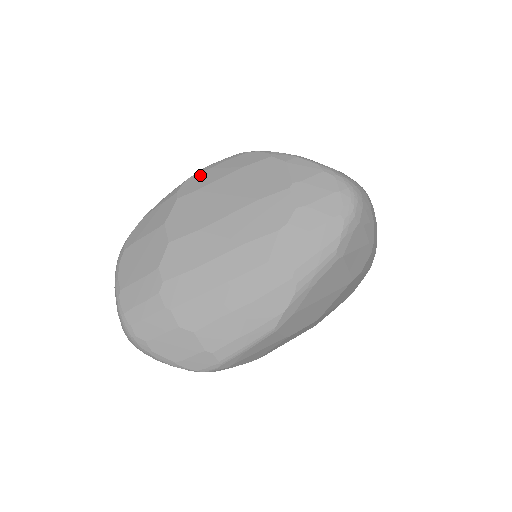
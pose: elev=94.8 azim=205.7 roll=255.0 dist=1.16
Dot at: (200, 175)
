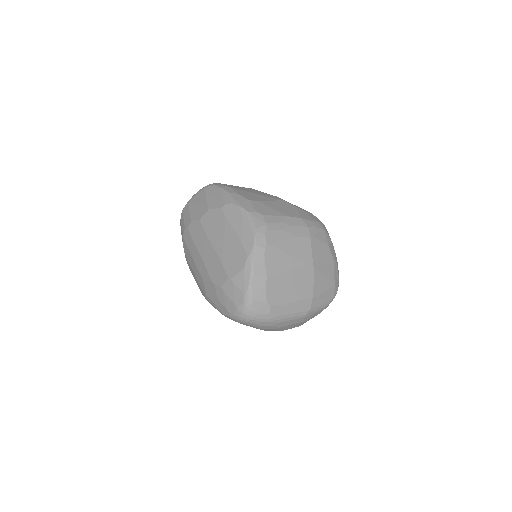
Dot at: (238, 212)
